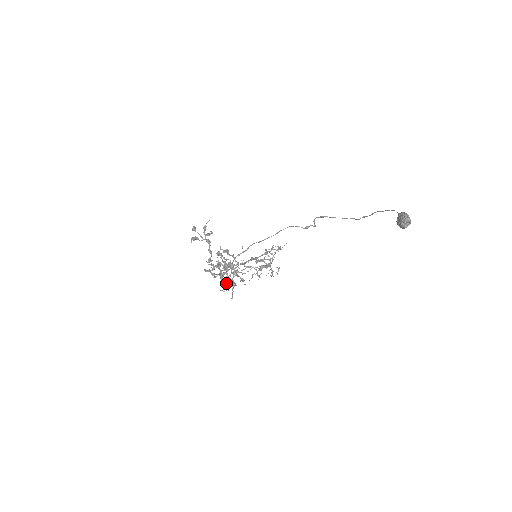
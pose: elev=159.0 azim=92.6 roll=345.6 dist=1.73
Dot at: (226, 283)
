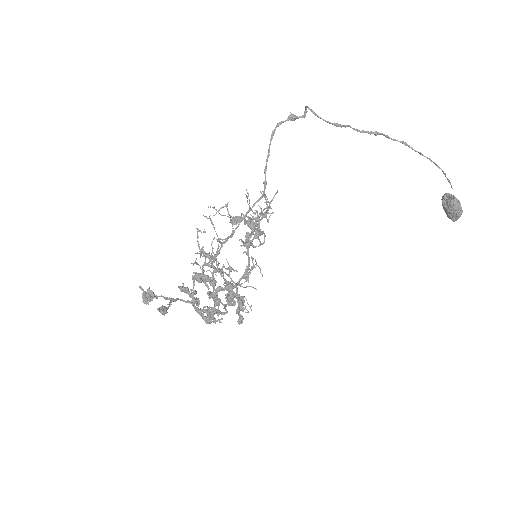
Dot at: occluded
